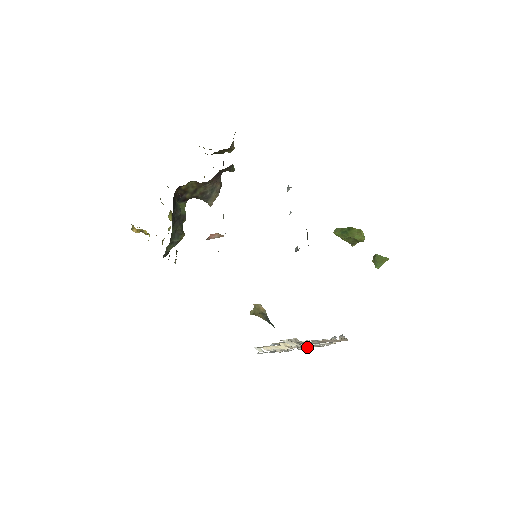
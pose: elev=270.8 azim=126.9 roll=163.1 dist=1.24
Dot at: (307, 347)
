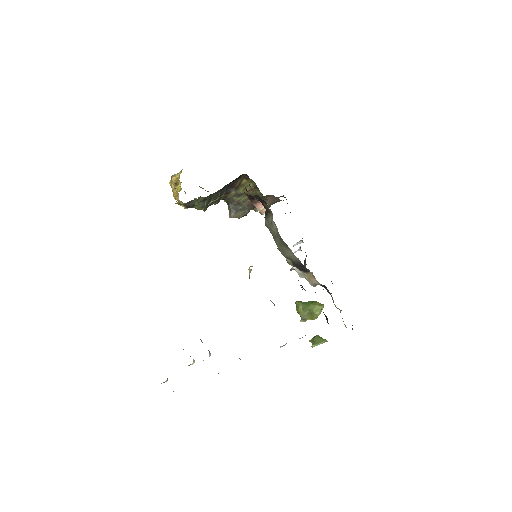
Dot at: occluded
